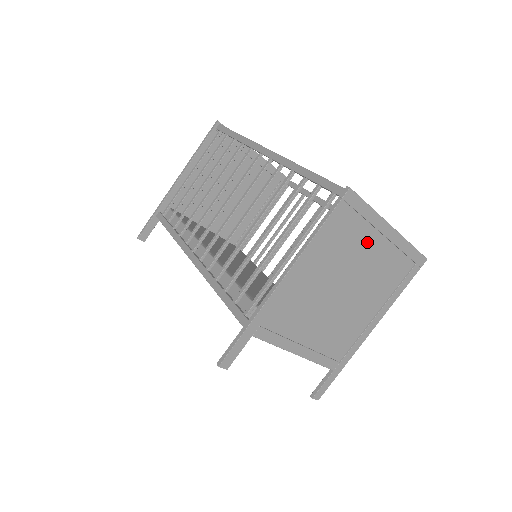
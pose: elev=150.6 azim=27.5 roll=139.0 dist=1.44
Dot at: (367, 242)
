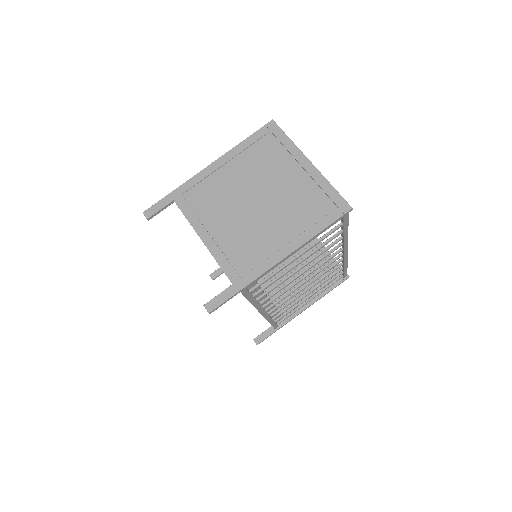
Dot at: (285, 166)
